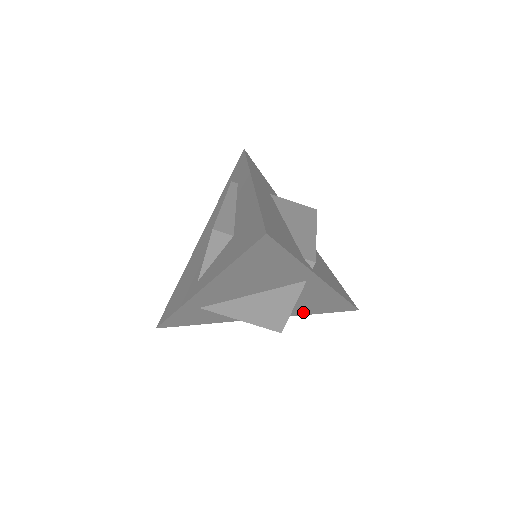
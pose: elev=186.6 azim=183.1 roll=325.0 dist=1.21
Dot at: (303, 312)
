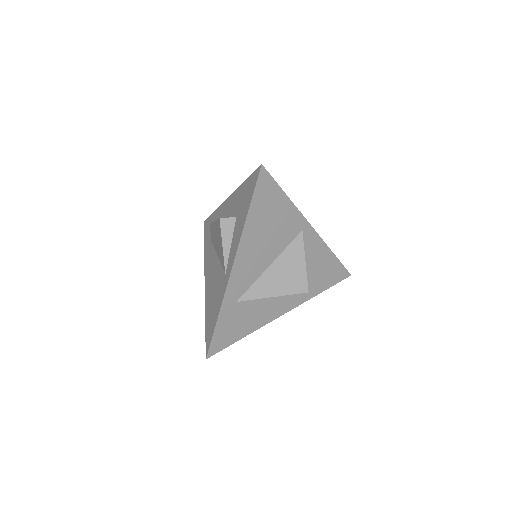
Dot at: (314, 290)
